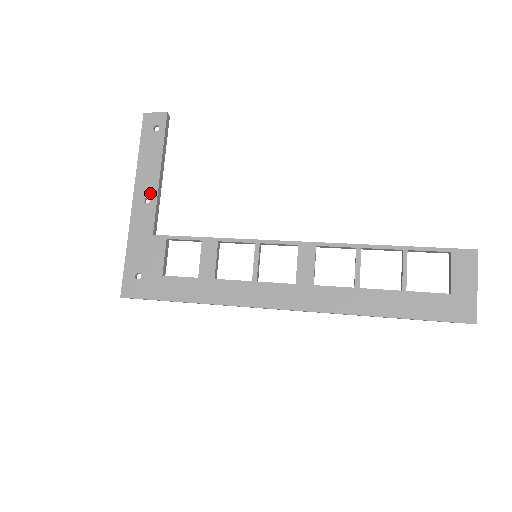
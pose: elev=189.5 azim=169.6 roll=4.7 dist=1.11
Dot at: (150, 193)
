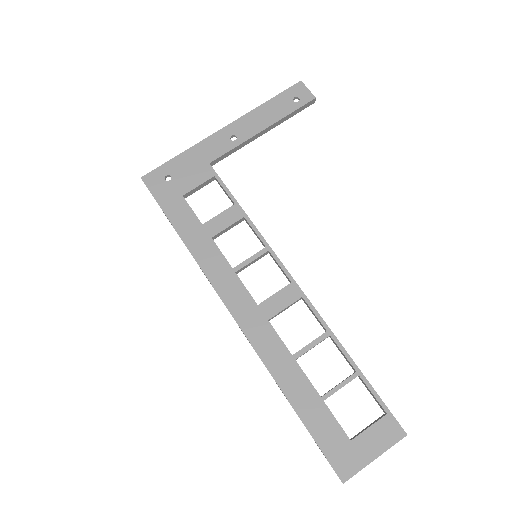
Dot at: (241, 135)
